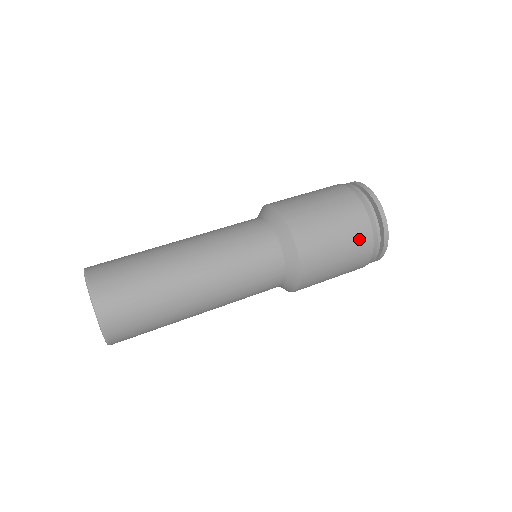
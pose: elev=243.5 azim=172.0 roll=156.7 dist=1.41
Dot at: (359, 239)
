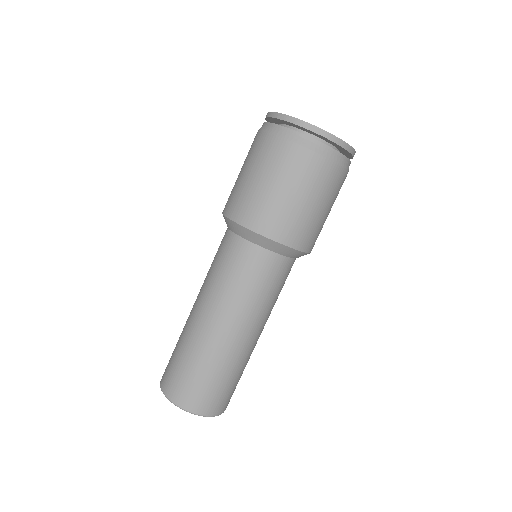
Dot at: (276, 156)
